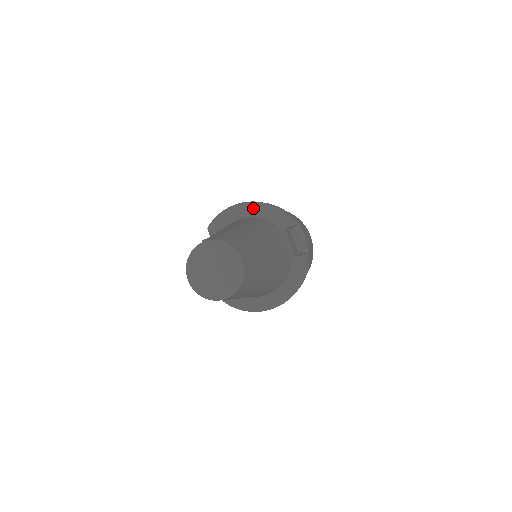
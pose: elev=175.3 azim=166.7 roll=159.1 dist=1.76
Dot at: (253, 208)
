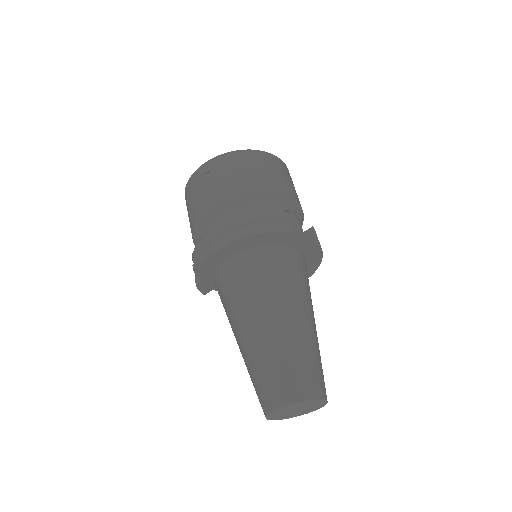
Dot at: (241, 245)
